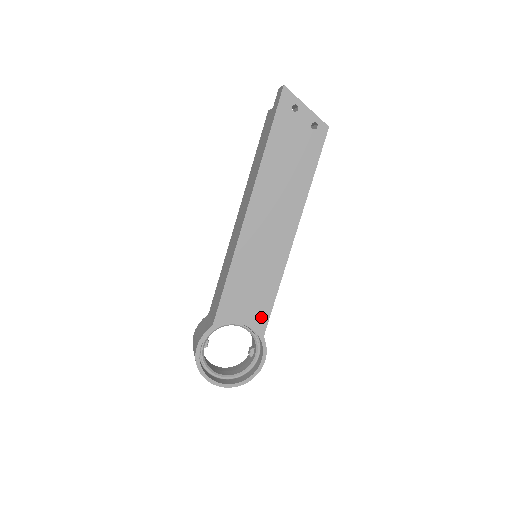
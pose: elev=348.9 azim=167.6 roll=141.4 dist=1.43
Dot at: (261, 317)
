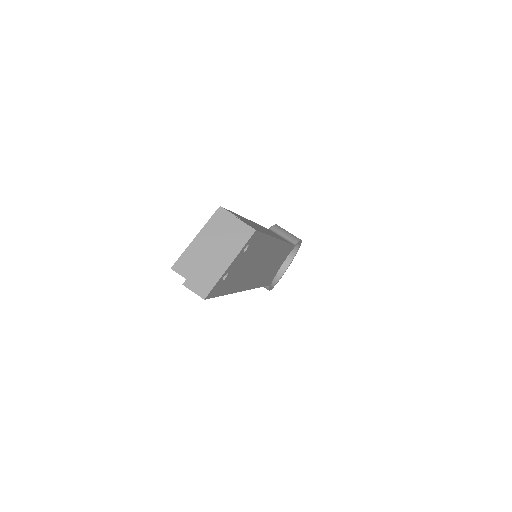
Dot at: (288, 252)
